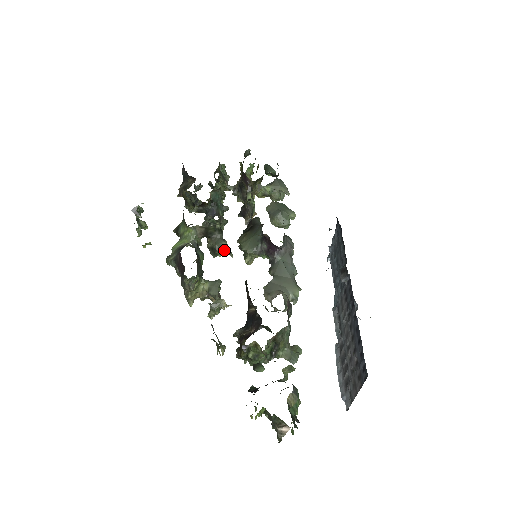
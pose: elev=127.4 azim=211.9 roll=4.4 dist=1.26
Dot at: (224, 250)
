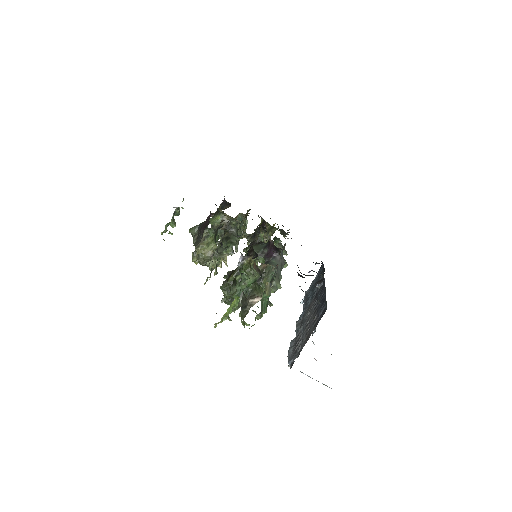
Dot at: (235, 242)
